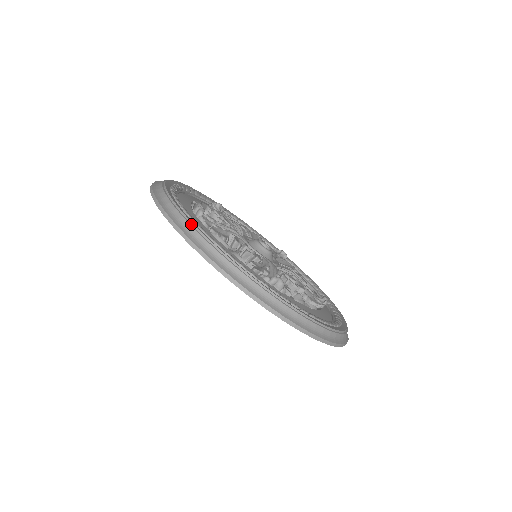
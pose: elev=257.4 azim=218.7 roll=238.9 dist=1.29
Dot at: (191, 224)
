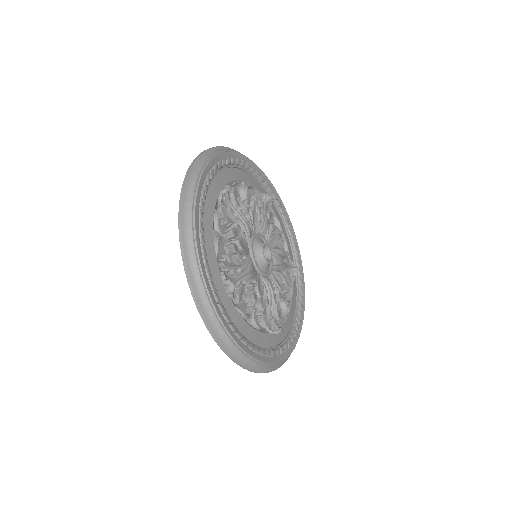
Dot at: (233, 341)
